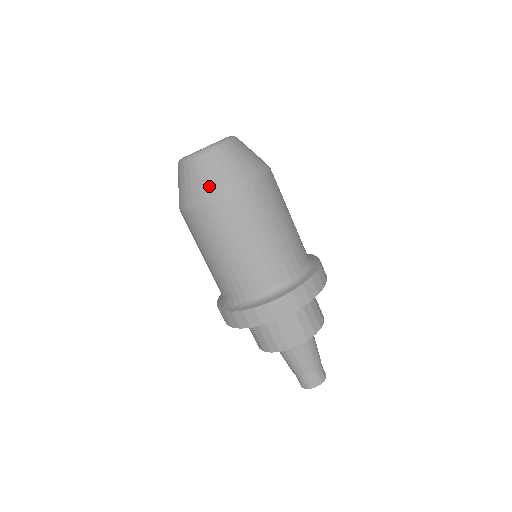
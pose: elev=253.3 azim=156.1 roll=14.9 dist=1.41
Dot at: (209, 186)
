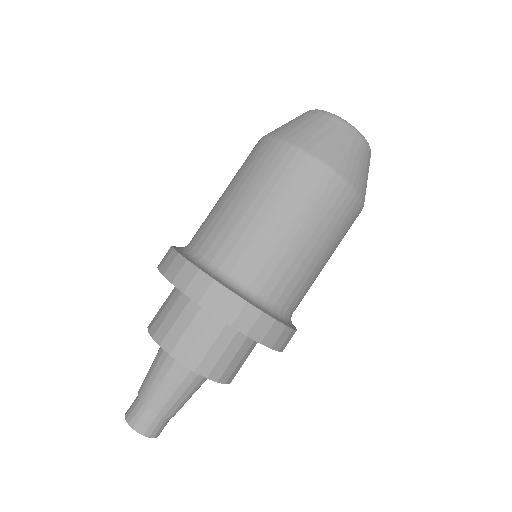
Dot at: (360, 178)
